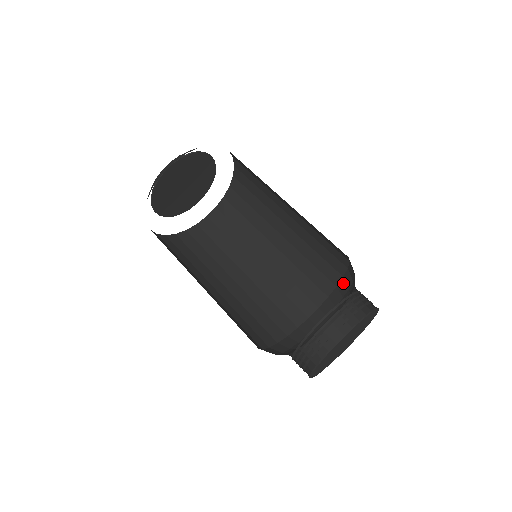
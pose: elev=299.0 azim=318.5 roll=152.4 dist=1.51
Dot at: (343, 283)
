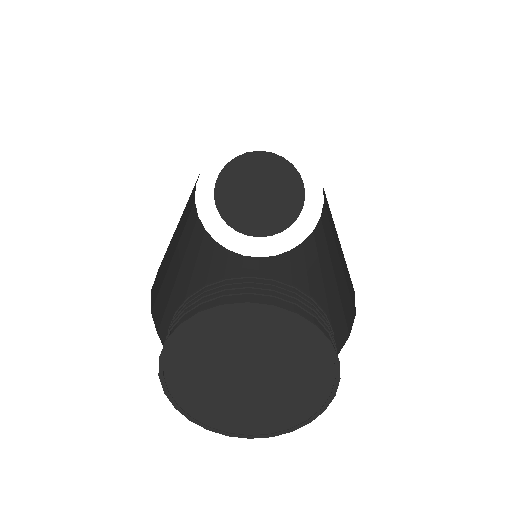
Dot at: occluded
